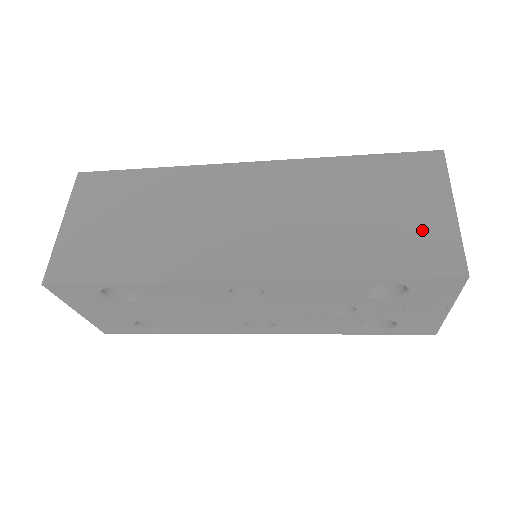
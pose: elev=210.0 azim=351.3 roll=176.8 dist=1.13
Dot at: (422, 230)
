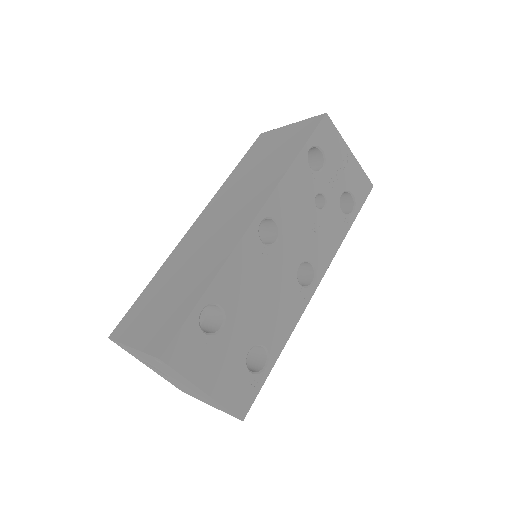
Dot at: (291, 135)
